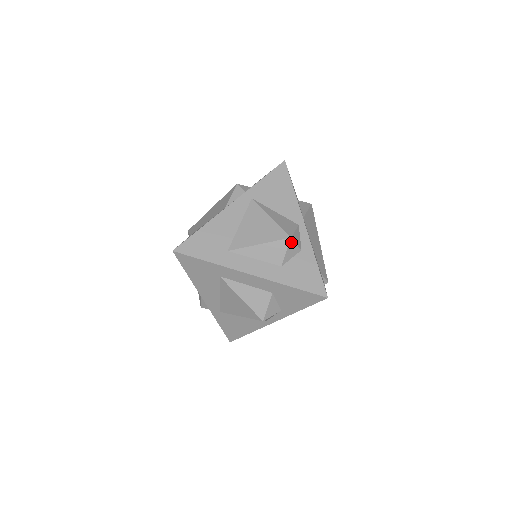
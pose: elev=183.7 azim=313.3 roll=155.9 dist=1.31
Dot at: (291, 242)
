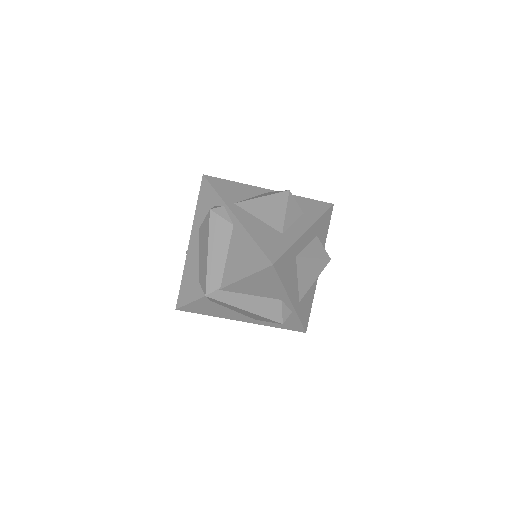
Dot at: (291, 194)
